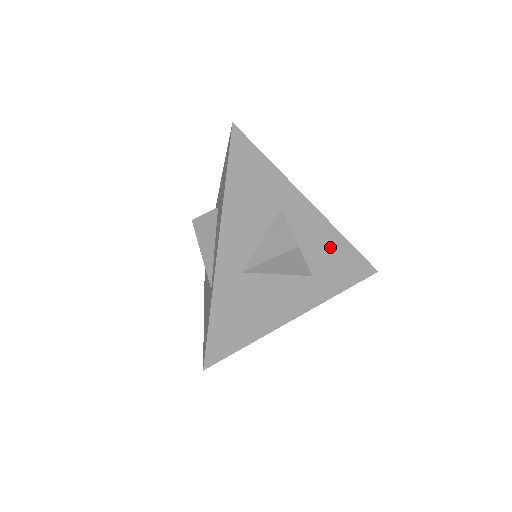
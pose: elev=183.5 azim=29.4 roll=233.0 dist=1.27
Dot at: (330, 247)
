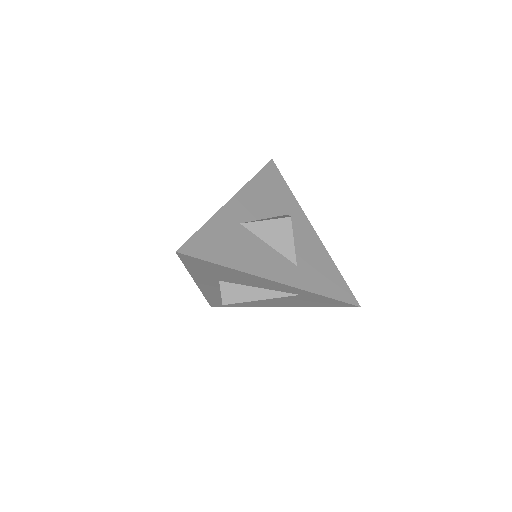
Dot at: (320, 261)
